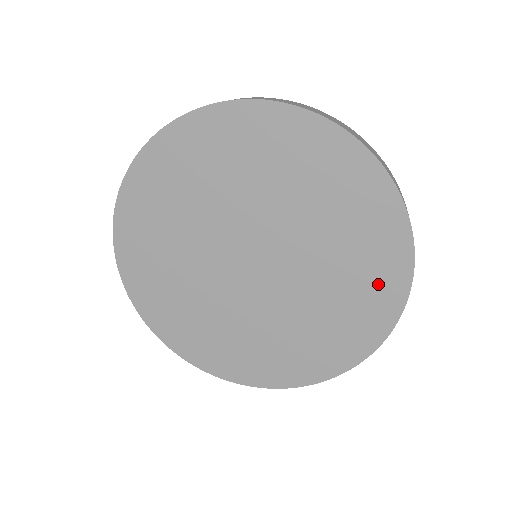
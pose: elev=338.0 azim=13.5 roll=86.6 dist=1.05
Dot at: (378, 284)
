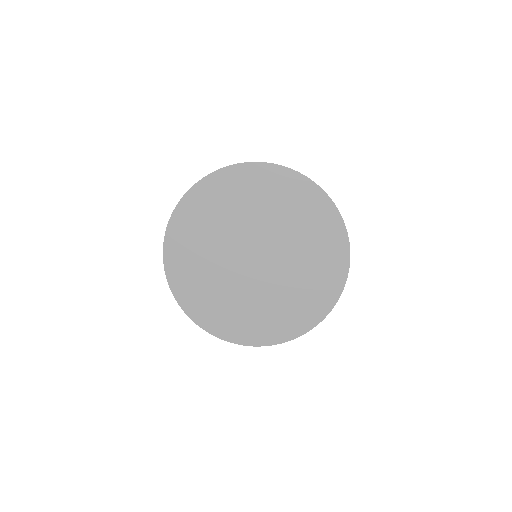
Dot at: (304, 313)
